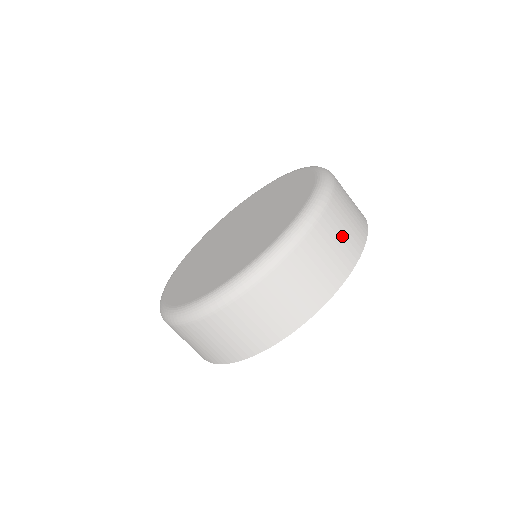
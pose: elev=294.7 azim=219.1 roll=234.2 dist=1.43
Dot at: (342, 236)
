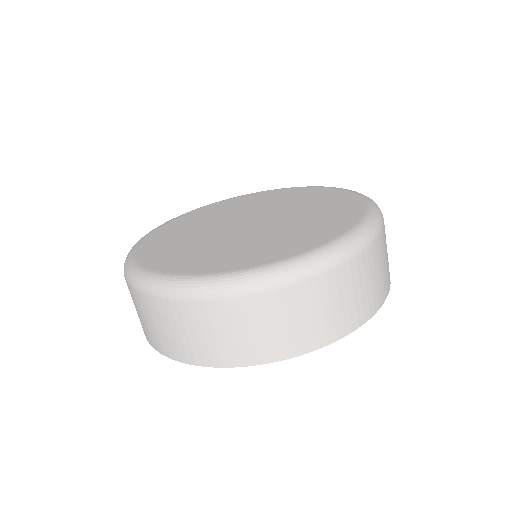
Dot at: occluded
